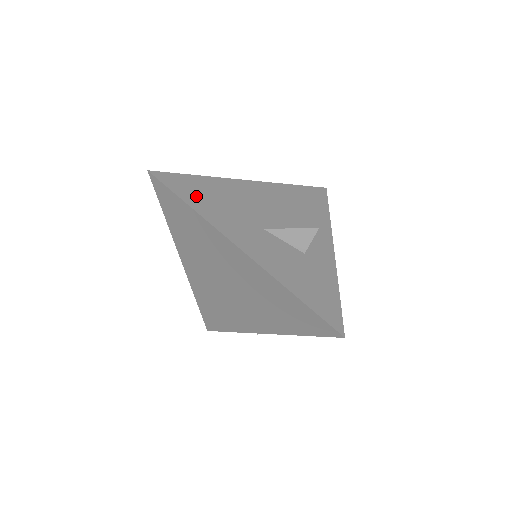
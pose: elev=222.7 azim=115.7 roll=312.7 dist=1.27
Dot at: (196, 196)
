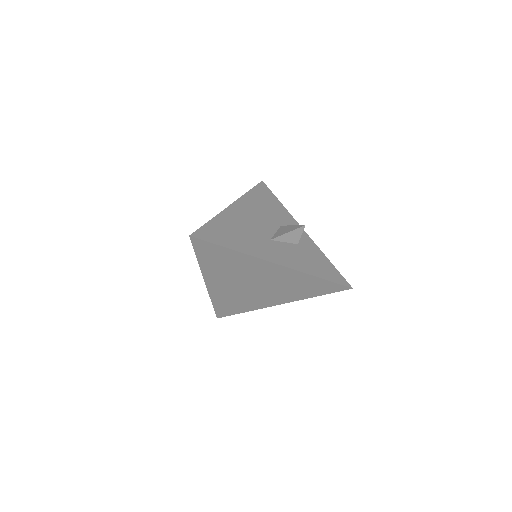
Dot at: (226, 238)
